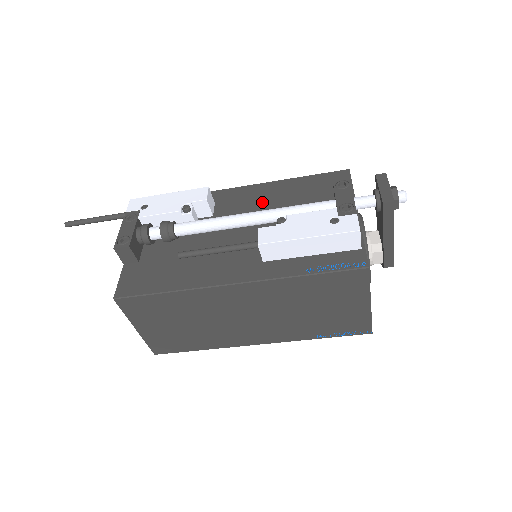
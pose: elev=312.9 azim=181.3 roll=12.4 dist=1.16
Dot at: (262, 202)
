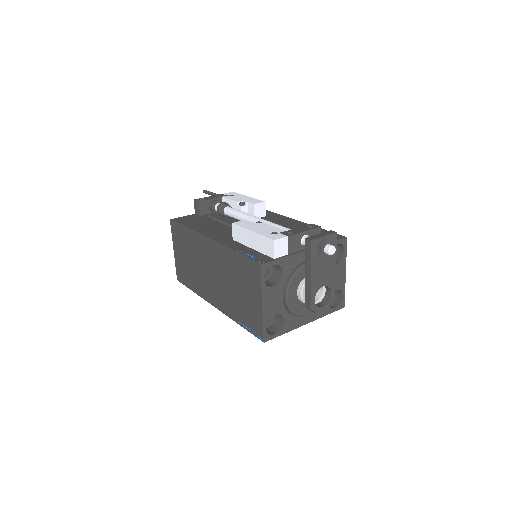
Dot at: (282, 225)
